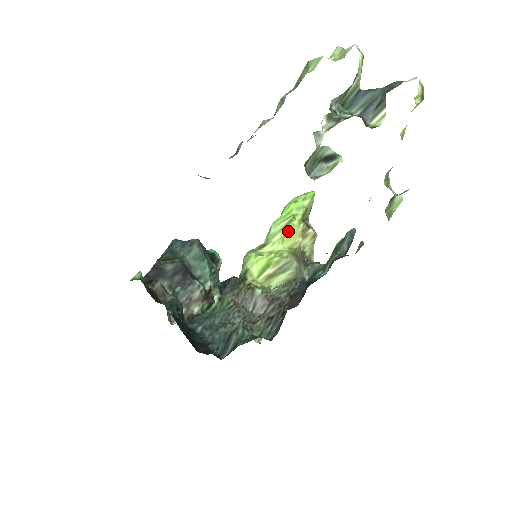
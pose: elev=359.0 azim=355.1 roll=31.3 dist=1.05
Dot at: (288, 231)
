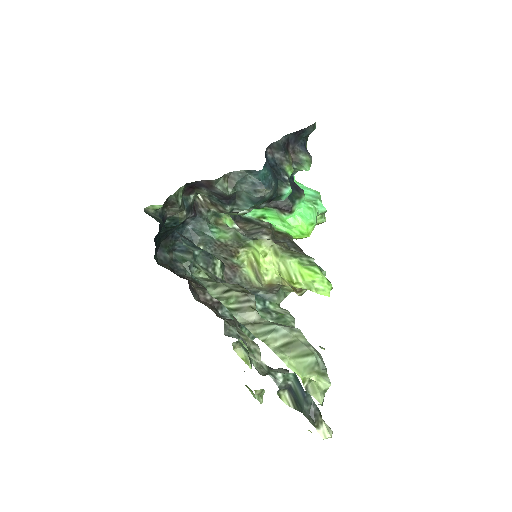
Dot at: (285, 278)
